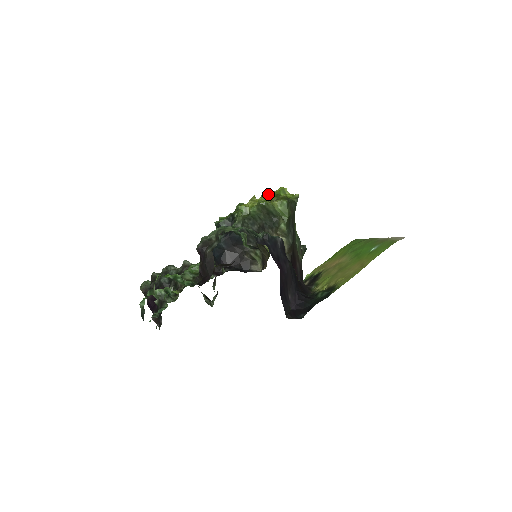
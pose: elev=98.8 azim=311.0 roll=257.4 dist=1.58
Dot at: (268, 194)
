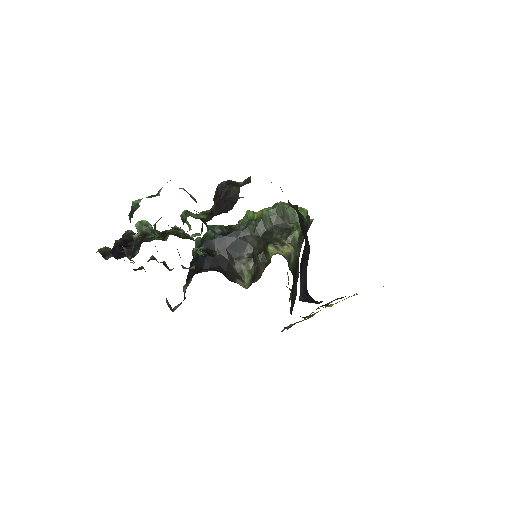
Dot at: occluded
